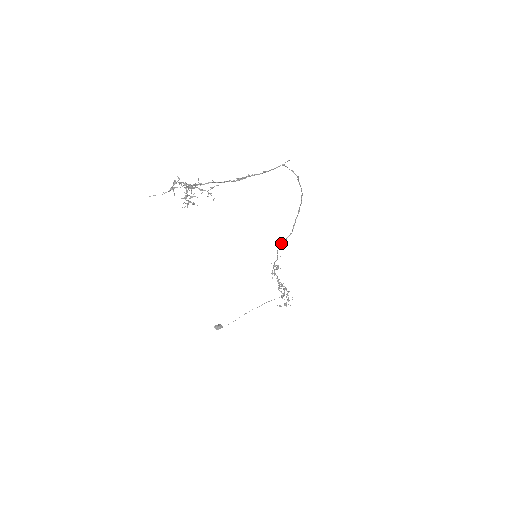
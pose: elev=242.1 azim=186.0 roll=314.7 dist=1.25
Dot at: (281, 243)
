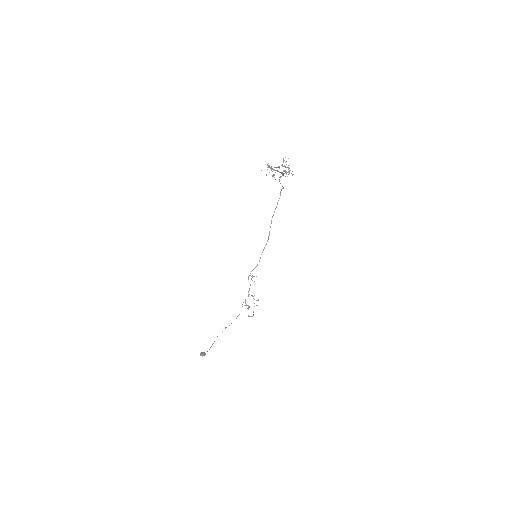
Dot at: (264, 248)
